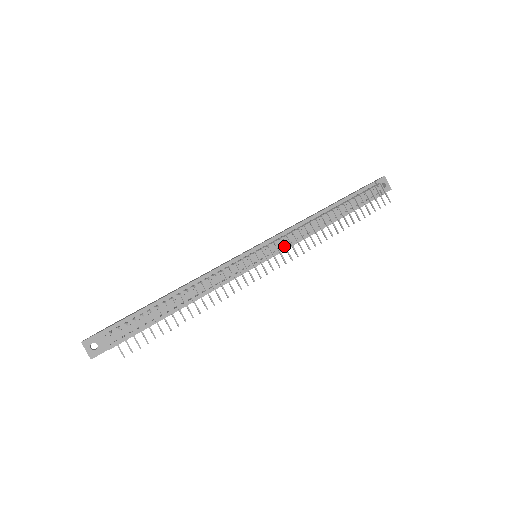
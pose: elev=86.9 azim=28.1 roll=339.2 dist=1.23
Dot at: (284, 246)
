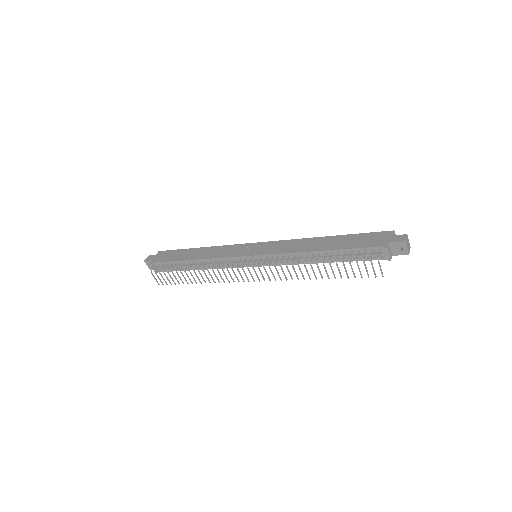
Dot at: (265, 271)
